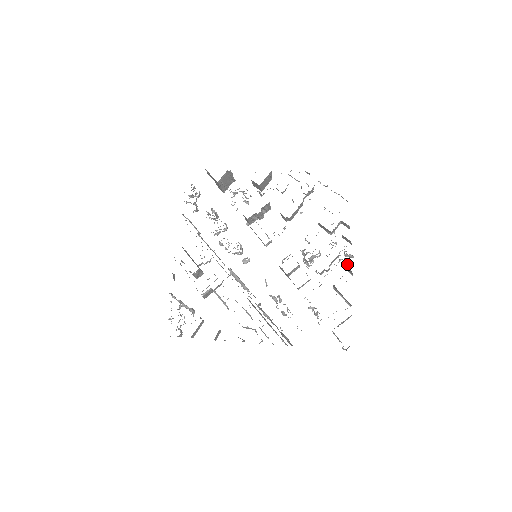
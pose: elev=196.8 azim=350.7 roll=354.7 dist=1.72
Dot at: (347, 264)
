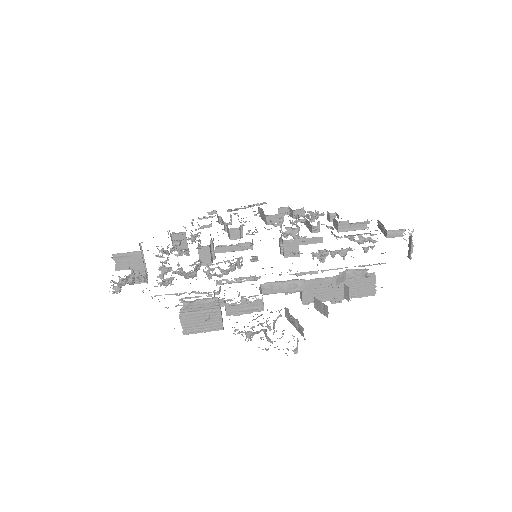
Dot at: (323, 214)
